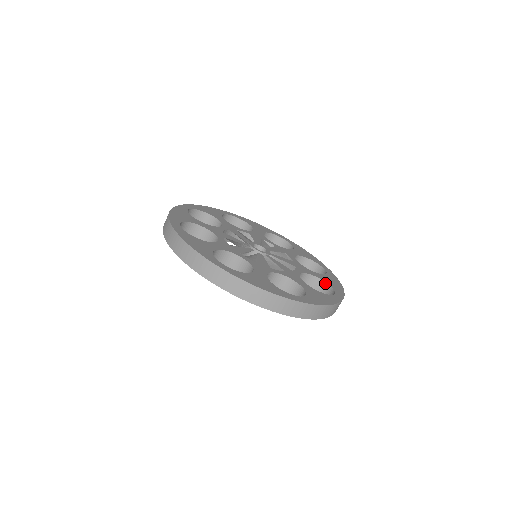
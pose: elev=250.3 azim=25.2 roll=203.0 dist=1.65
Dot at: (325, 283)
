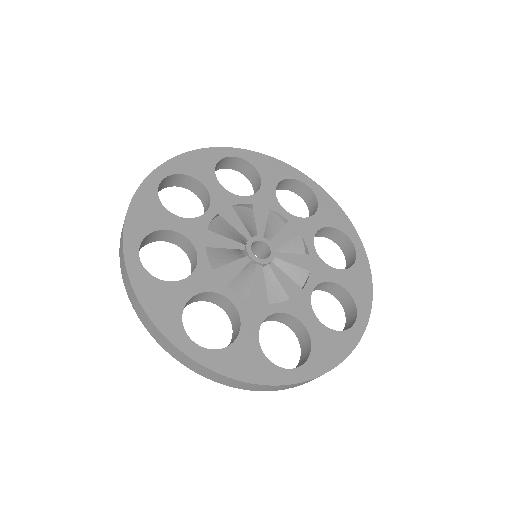
Dot at: (348, 293)
